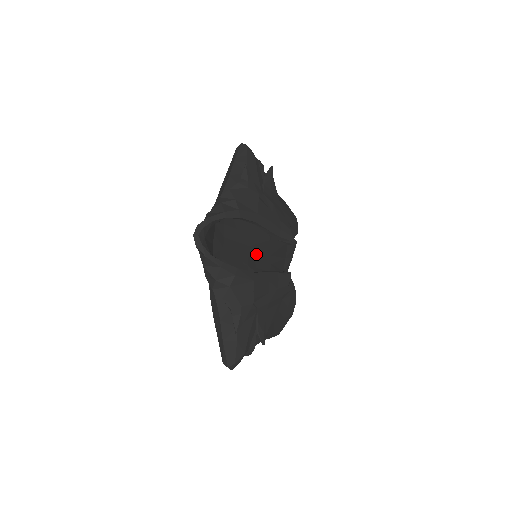
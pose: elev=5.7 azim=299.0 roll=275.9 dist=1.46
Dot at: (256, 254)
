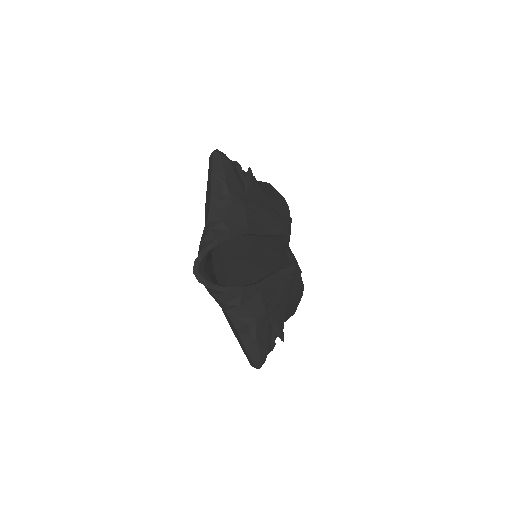
Dot at: (255, 251)
